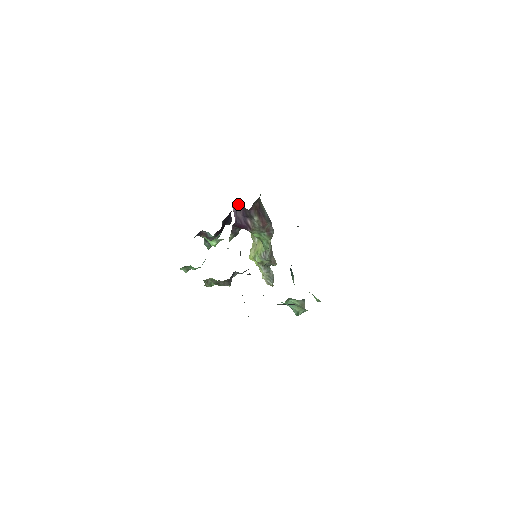
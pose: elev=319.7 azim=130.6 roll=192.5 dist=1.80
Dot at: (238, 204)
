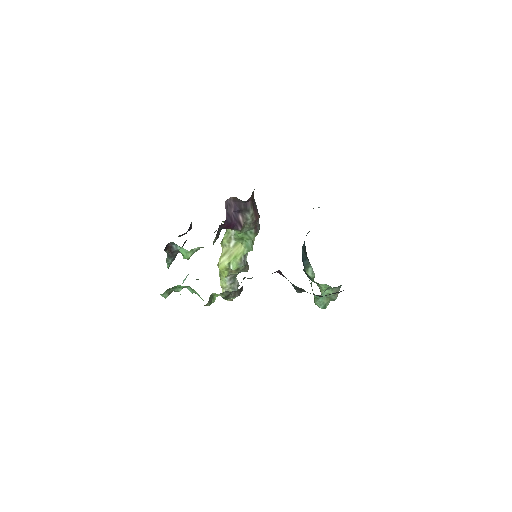
Dot at: (230, 197)
